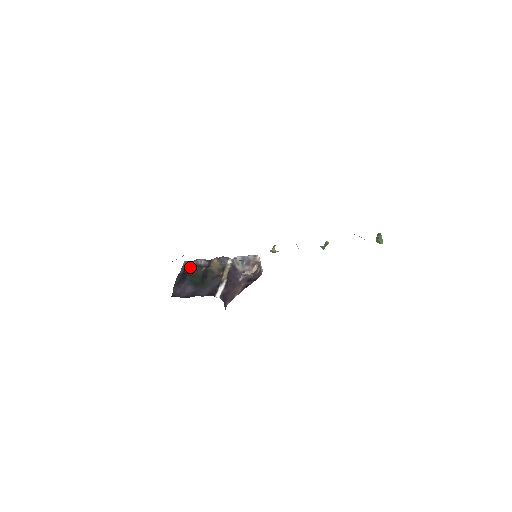
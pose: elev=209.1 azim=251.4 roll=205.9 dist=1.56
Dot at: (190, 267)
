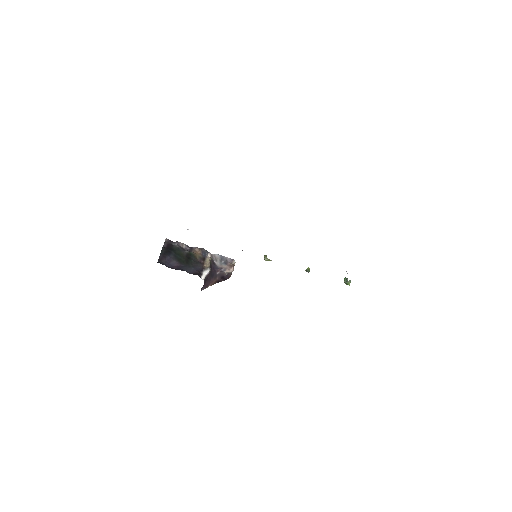
Dot at: (173, 245)
